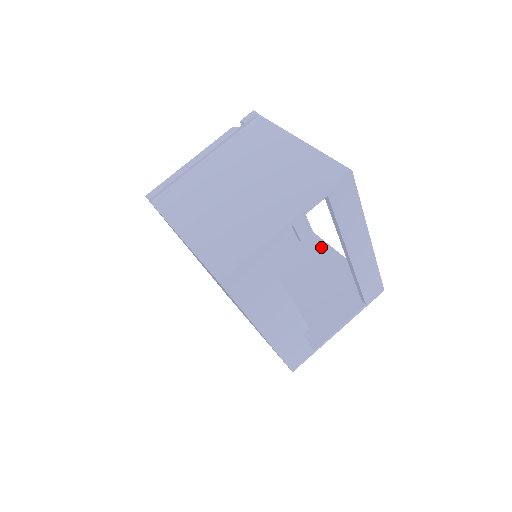
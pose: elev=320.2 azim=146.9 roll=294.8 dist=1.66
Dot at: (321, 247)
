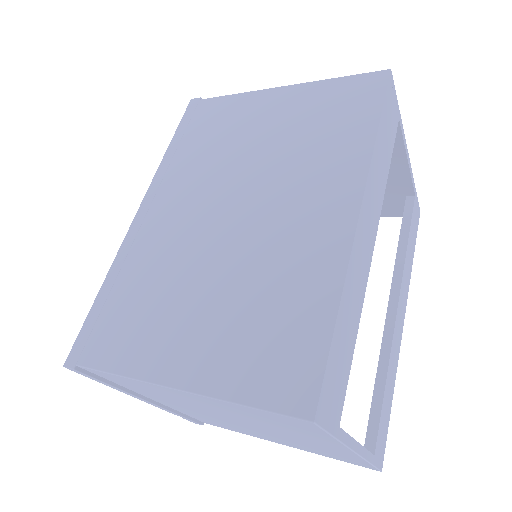
Dot at: occluded
